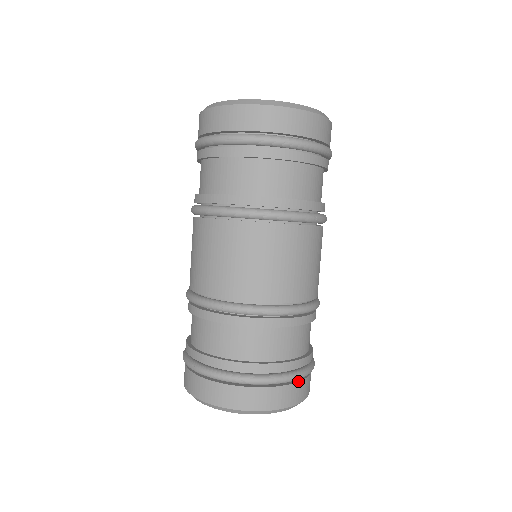
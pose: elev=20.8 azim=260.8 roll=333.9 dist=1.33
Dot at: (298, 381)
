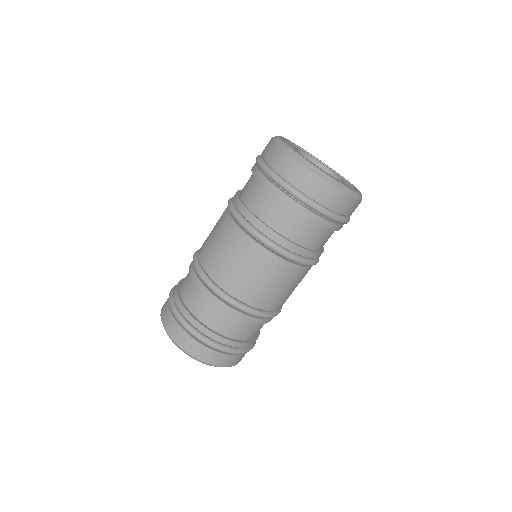
Dot at: occluded
